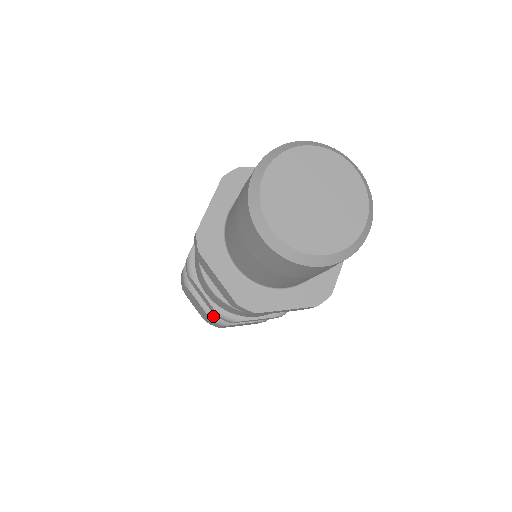
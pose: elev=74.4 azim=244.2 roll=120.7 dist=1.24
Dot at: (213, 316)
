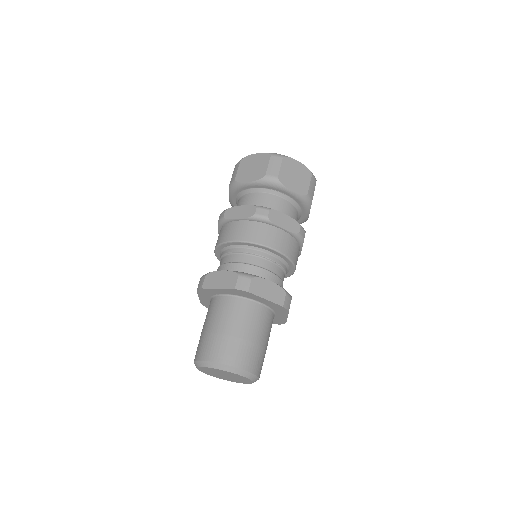
Dot at: occluded
